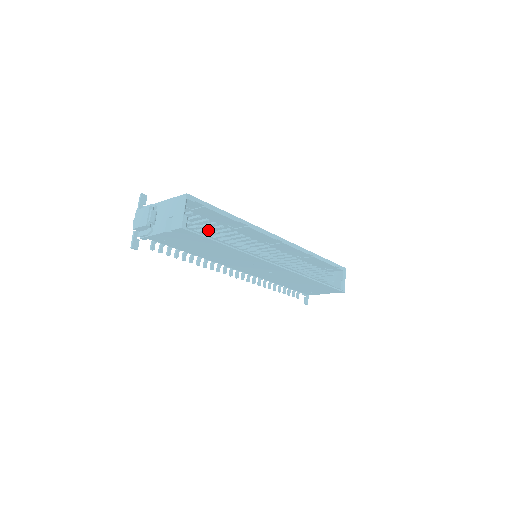
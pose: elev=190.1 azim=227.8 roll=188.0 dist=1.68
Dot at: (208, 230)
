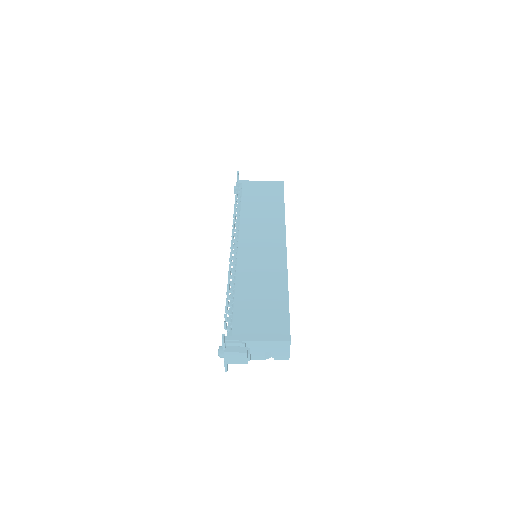
Dot at: occluded
